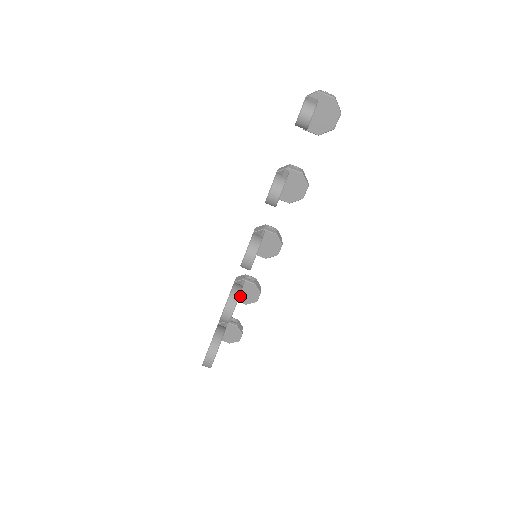
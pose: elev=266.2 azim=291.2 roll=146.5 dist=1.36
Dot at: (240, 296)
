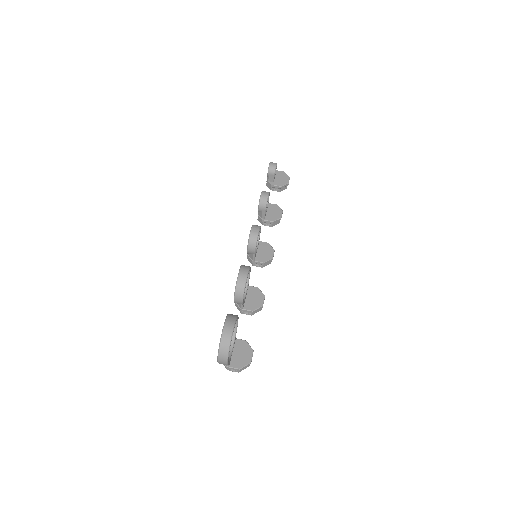
Dot at: (246, 303)
